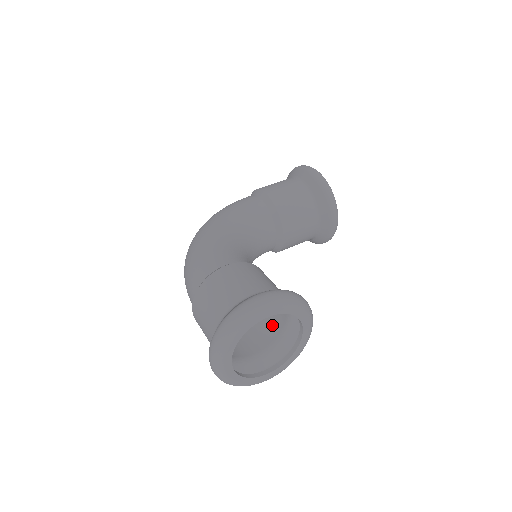
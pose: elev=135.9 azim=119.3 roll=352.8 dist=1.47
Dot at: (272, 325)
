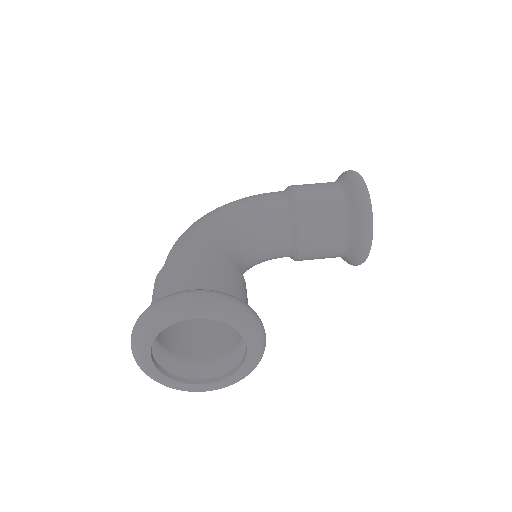
Dot at: (234, 334)
